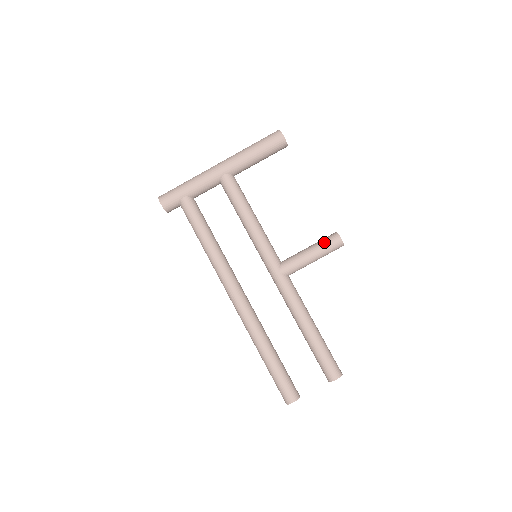
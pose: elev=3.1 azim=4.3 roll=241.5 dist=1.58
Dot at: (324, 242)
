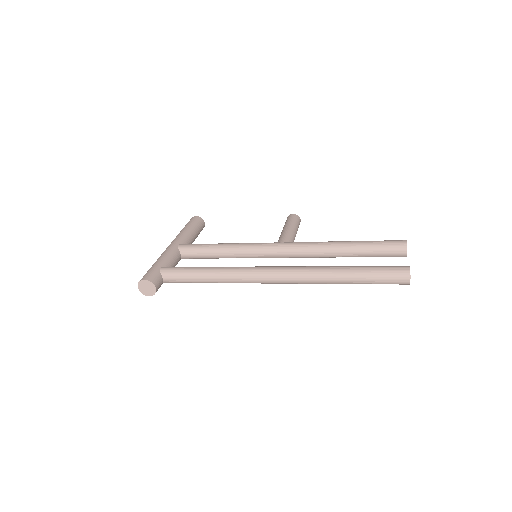
Dot at: (287, 221)
